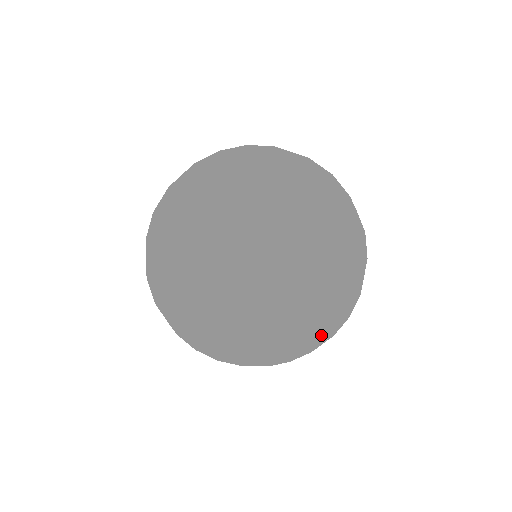
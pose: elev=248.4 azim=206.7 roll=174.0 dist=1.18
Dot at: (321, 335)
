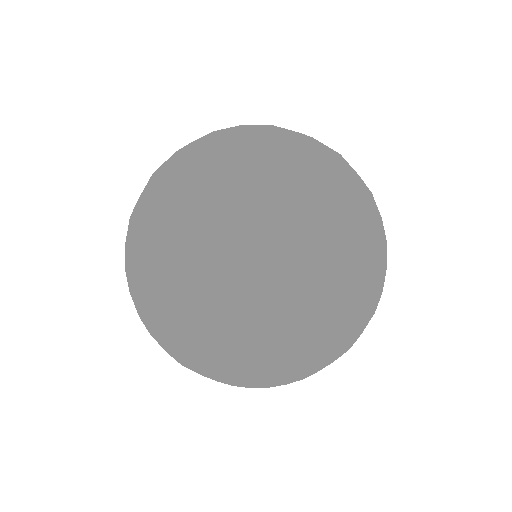
Dot at: occluded
